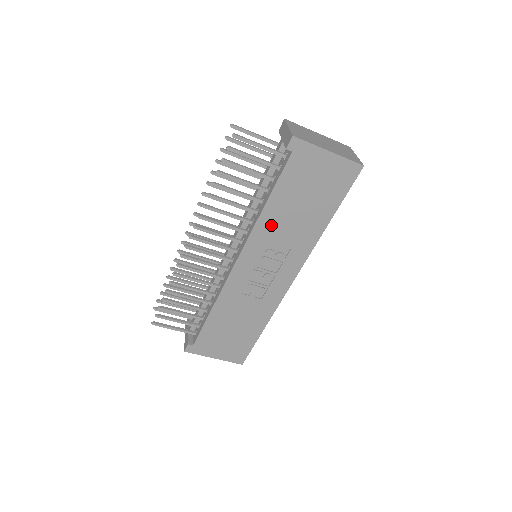
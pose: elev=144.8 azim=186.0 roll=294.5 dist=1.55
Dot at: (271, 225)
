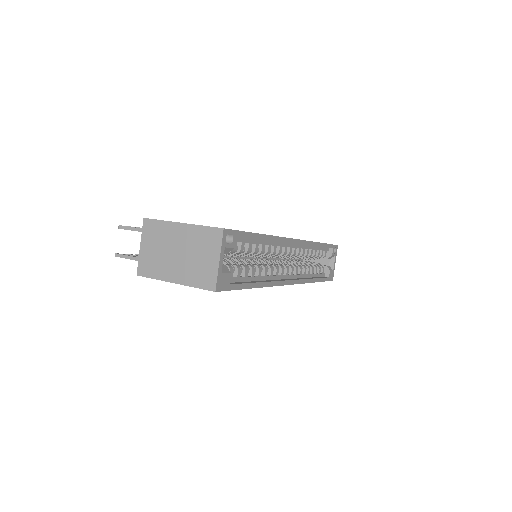
Dot at: occluded
